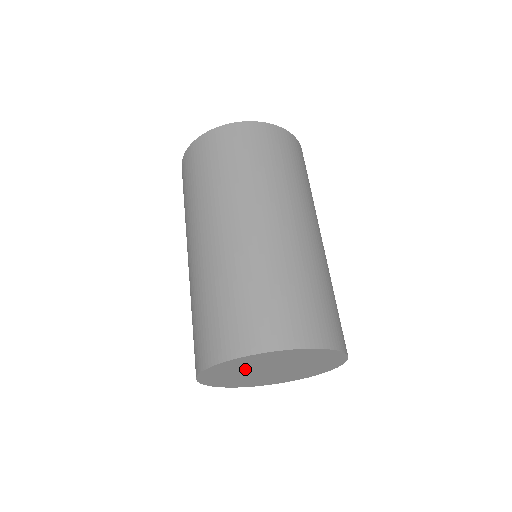
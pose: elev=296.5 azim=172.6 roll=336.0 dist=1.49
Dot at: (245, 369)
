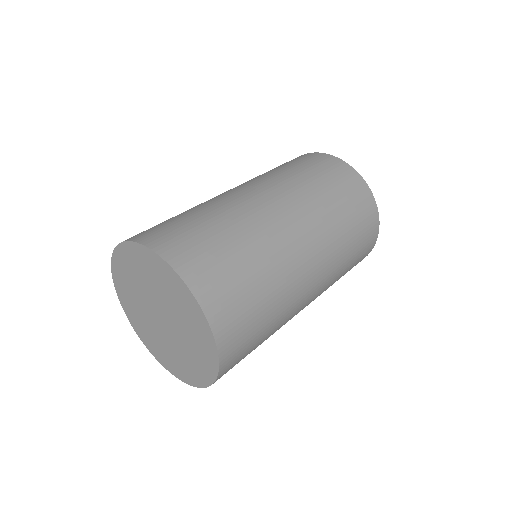
Dot at: (139, 286)
